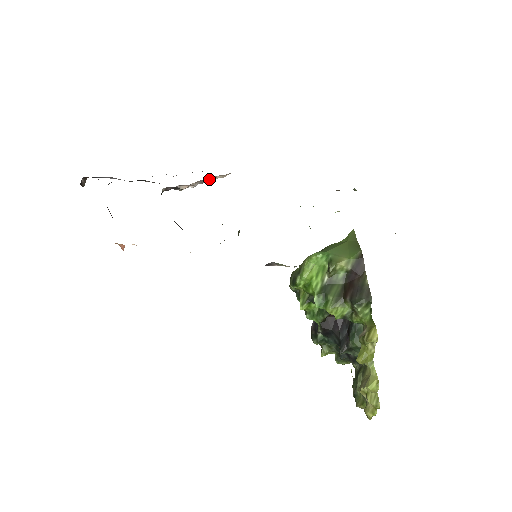
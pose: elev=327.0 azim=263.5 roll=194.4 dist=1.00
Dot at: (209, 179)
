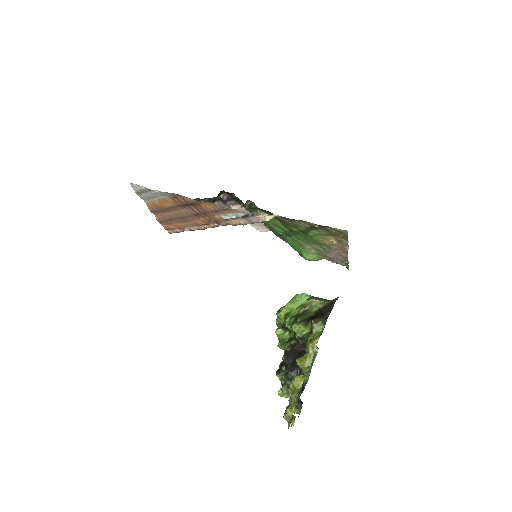
Dot at: occluded
